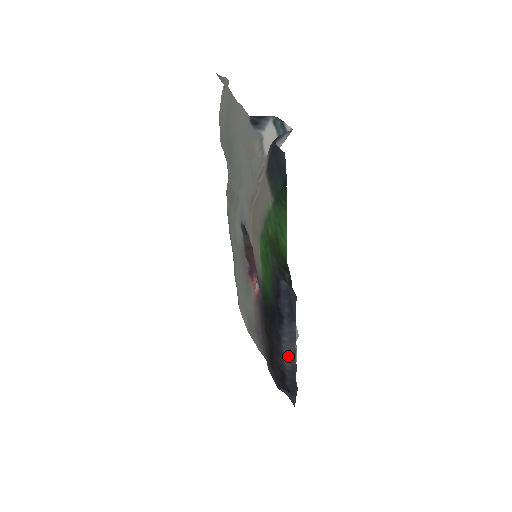
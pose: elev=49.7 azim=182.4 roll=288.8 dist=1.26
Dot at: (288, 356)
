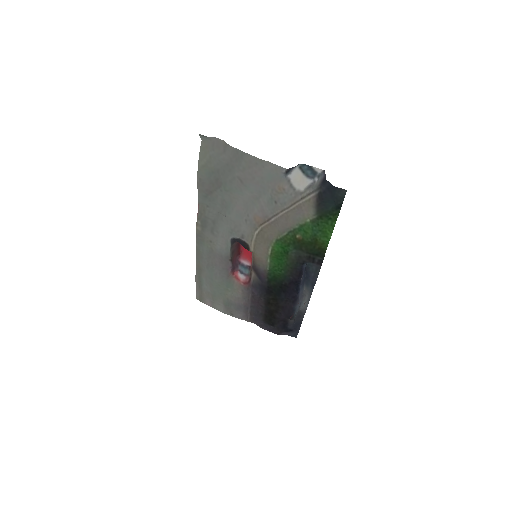
Dot at: (297, 308)
